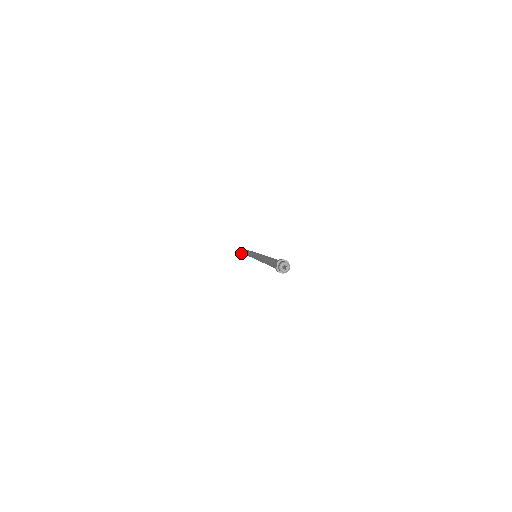
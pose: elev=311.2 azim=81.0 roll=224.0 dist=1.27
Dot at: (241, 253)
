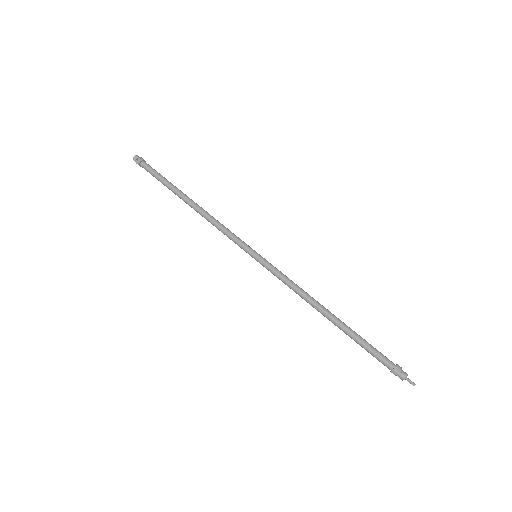
Dot at: occluded
